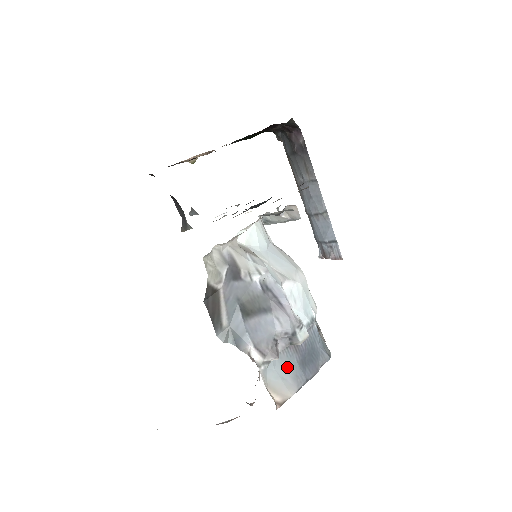
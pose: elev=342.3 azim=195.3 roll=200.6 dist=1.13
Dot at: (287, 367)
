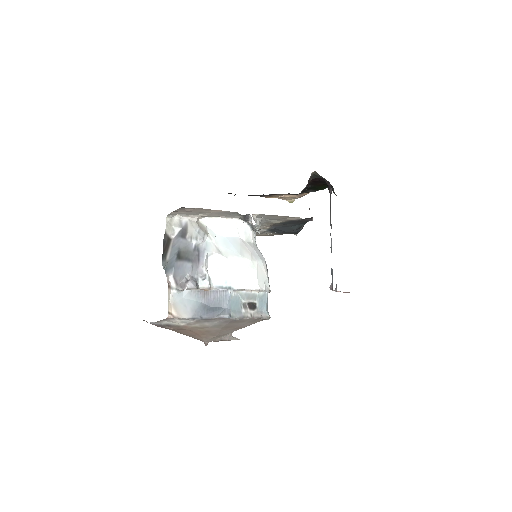
Dot at: (192, 302)
